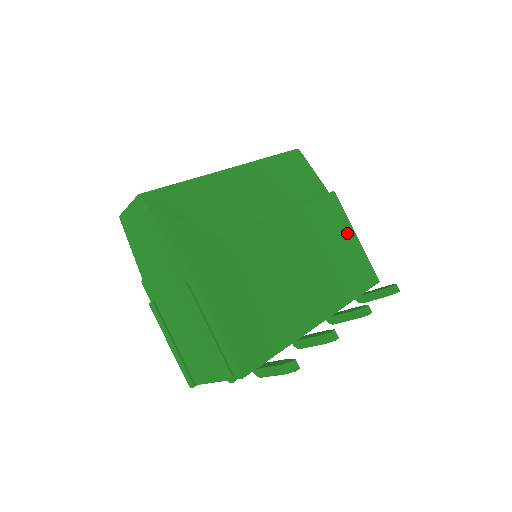
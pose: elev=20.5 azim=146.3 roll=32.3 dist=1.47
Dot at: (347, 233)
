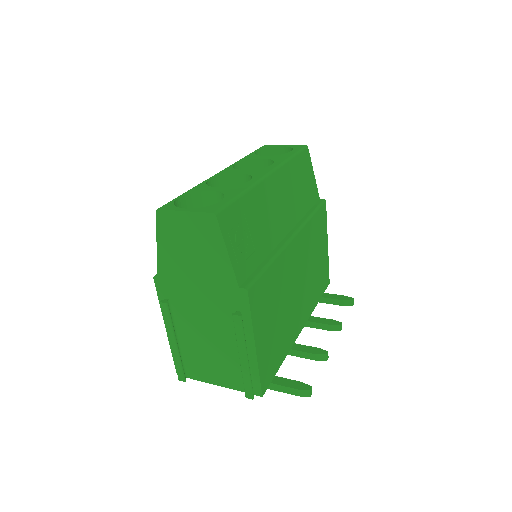
Dot at: (324, 241)
